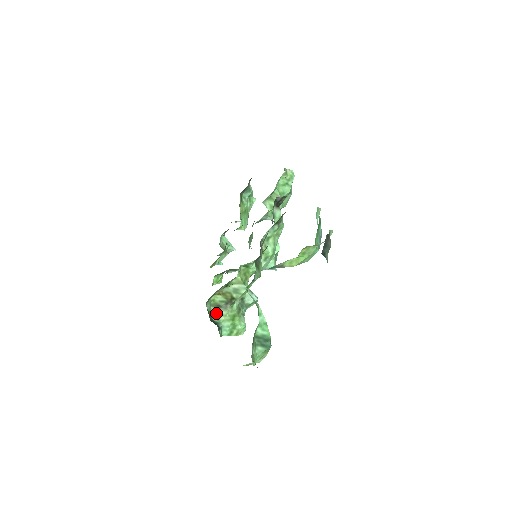
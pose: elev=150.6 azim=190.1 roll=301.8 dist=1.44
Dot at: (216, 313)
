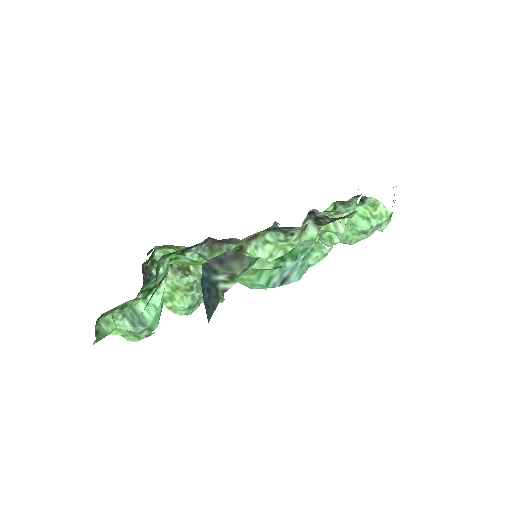
Dot at: occluded
